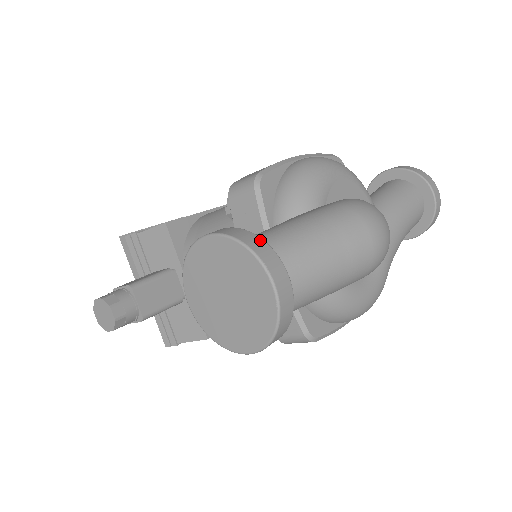
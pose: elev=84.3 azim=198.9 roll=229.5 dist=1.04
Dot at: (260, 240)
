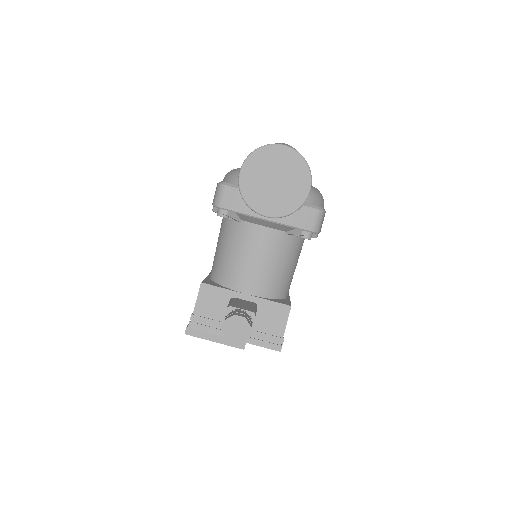
Dot at: occluded
